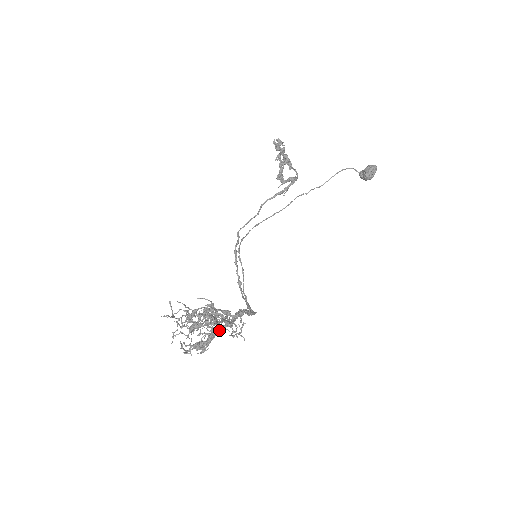
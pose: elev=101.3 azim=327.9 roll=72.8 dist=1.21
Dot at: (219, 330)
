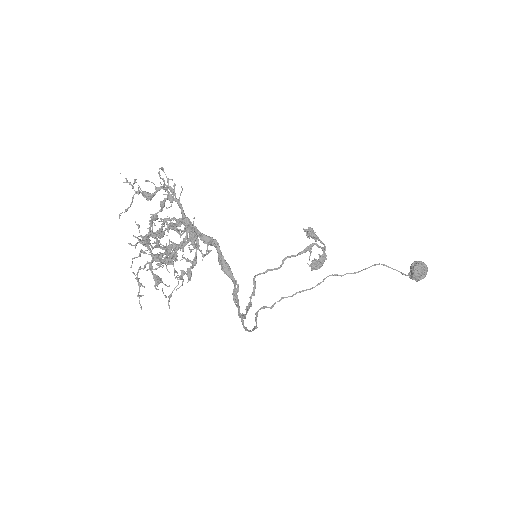
Dot at: (173, 218)
